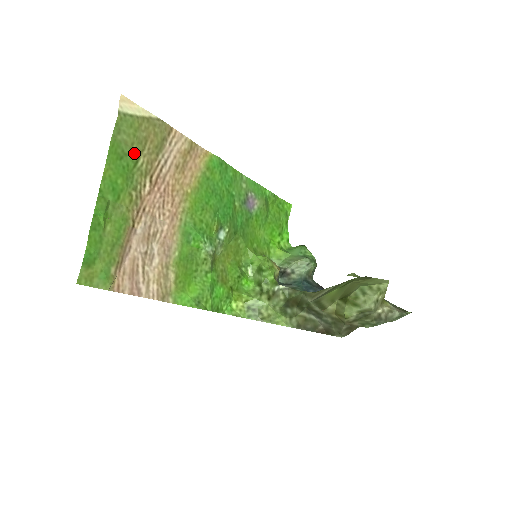
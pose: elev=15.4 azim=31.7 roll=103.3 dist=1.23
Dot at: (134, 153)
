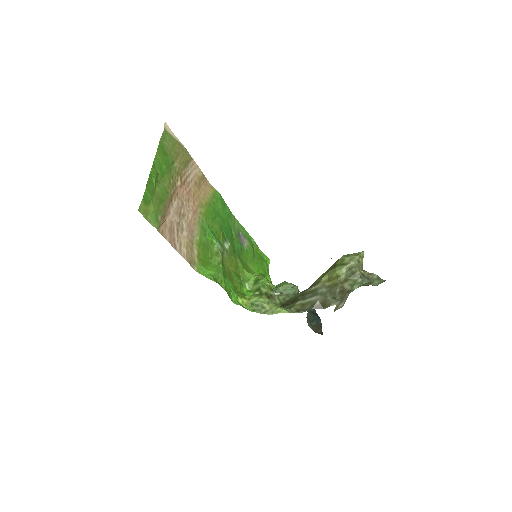
Dot at: (172, 157)
